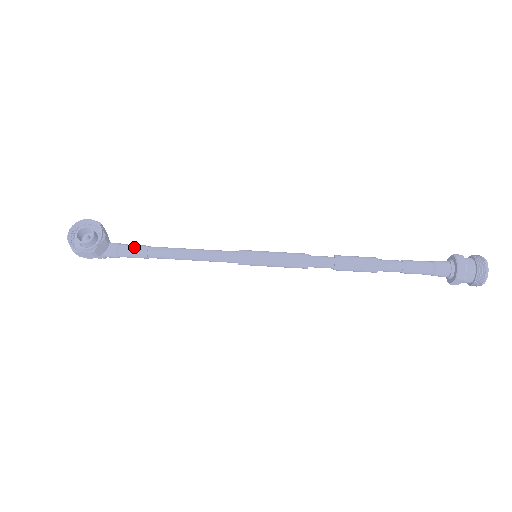
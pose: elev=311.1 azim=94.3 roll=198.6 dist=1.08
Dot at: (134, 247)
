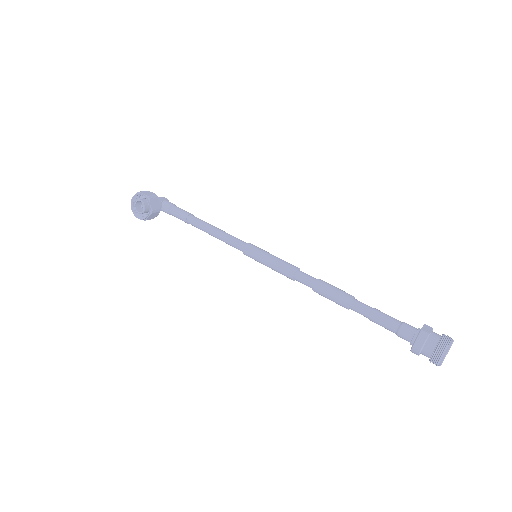
Dot at: (178, 214)
